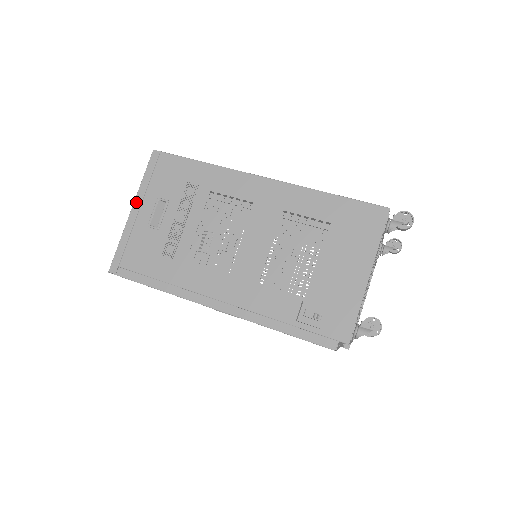
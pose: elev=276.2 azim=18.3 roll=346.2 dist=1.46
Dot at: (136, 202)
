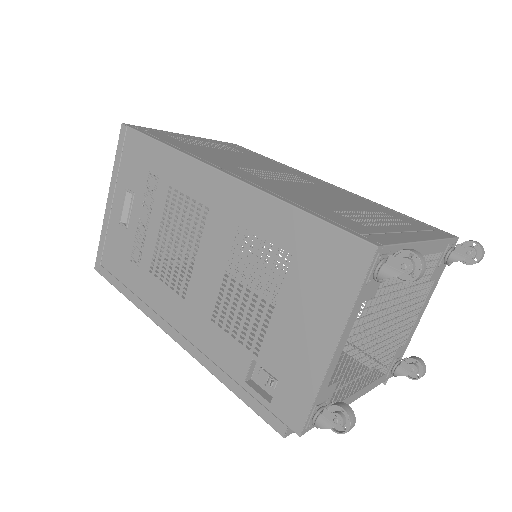
Dot at: (110, 191)
